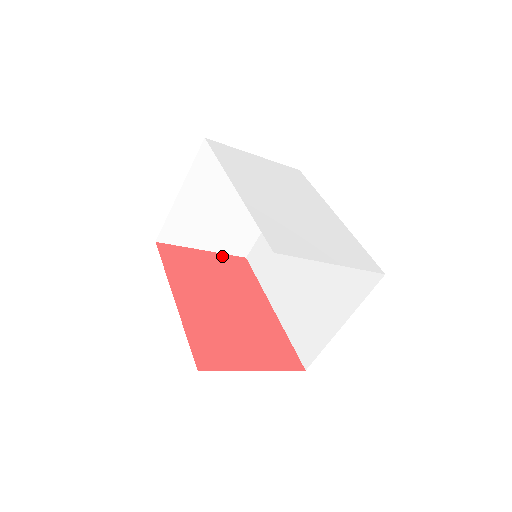
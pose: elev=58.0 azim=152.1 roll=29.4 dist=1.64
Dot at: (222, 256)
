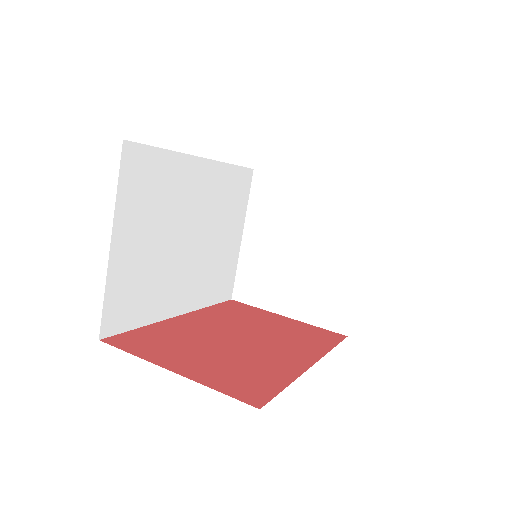
Dot at: (307, 325)
